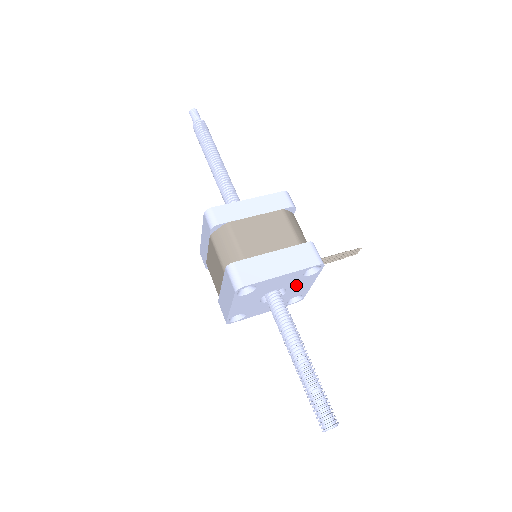
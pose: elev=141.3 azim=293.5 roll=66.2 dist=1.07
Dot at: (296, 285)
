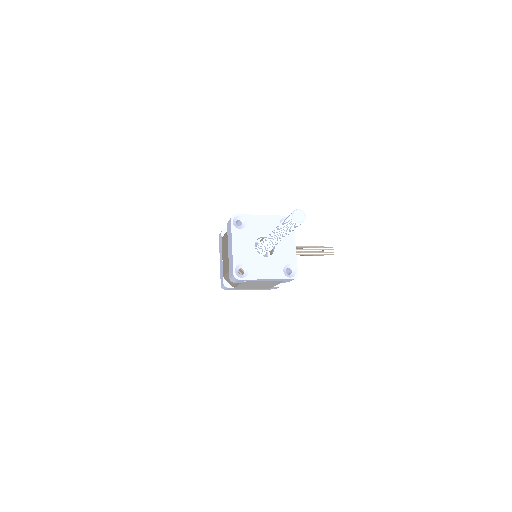
Dot at: (280, 241)
